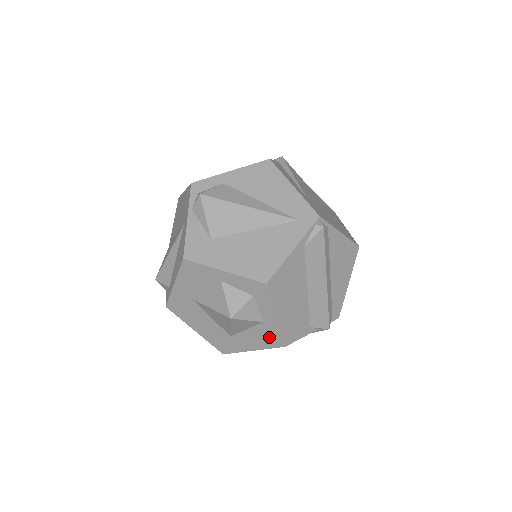
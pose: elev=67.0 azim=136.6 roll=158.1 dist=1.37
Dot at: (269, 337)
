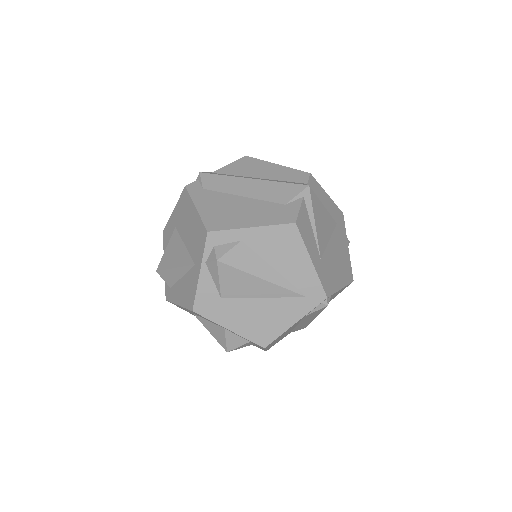
Dot at: (254, 345)
